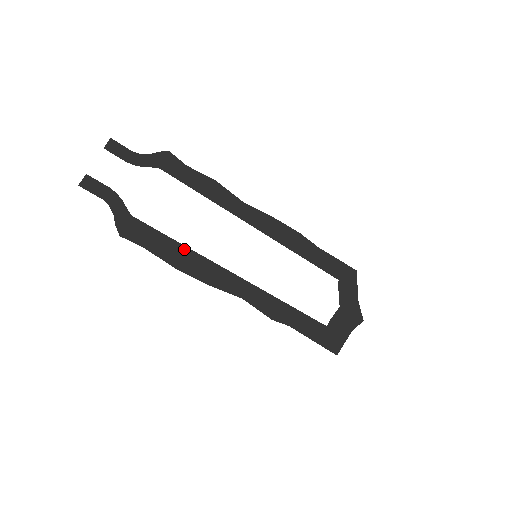
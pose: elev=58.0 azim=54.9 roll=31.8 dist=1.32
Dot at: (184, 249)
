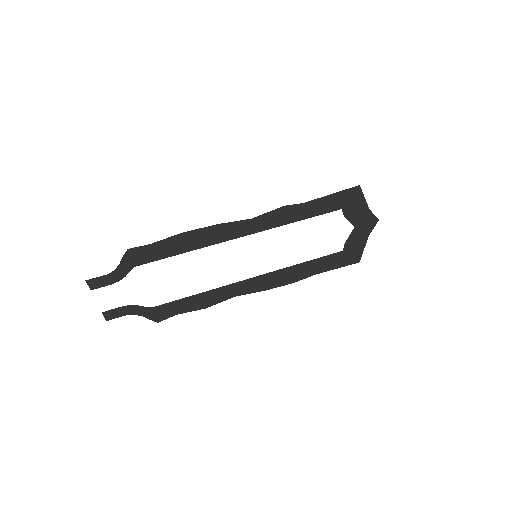
Dot at: (187, 249)
